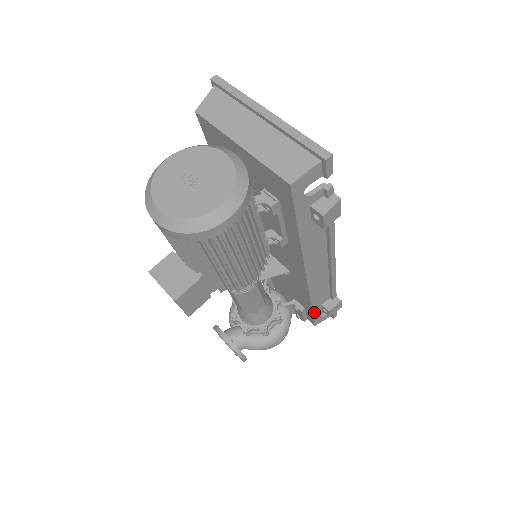
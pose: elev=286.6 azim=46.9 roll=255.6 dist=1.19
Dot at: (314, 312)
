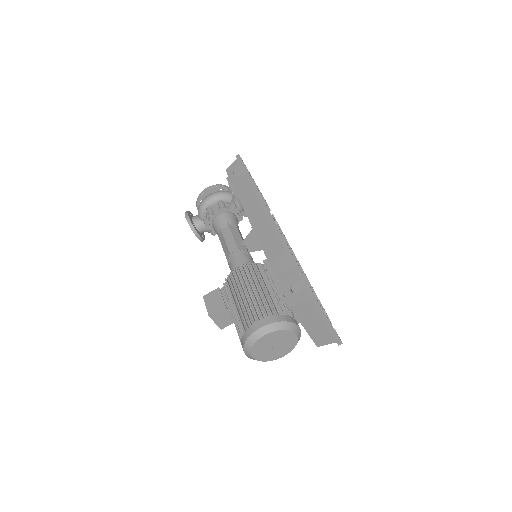
Dot at: occluded
